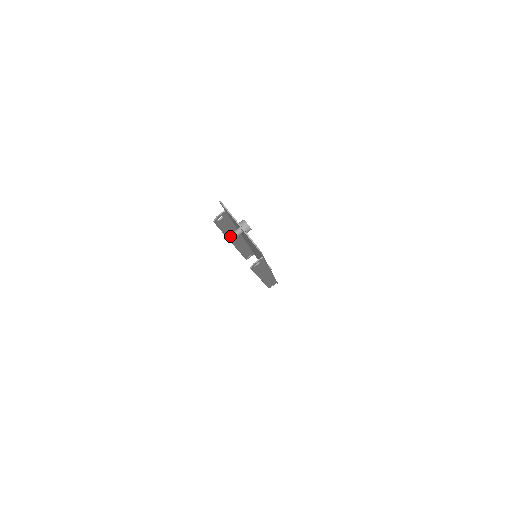
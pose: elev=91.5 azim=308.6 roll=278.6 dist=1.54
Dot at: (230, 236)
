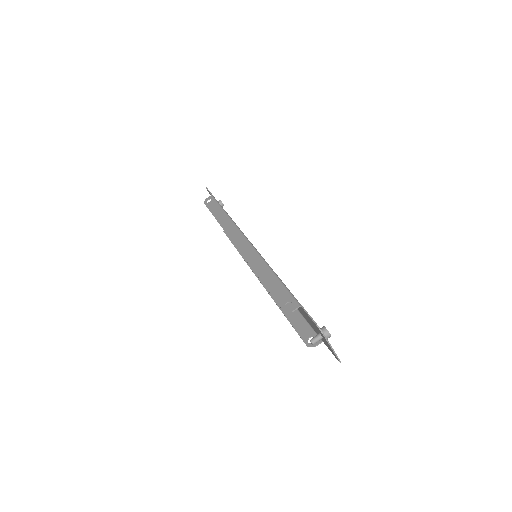
Dot at: (253, 264)
